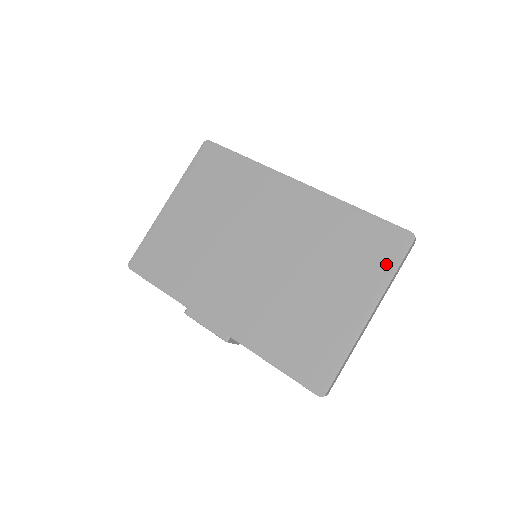
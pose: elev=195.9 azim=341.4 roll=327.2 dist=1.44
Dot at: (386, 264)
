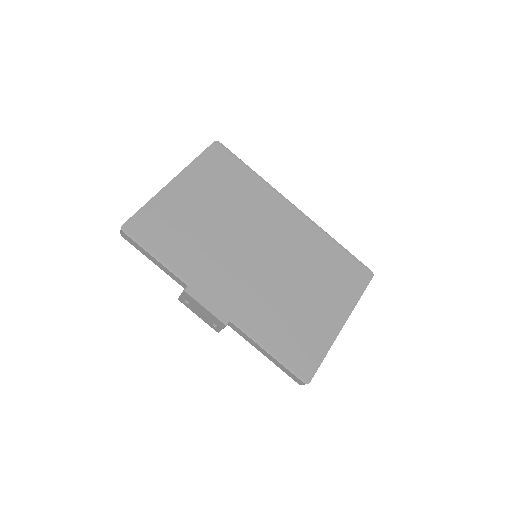
Dot at: (355, 289)
